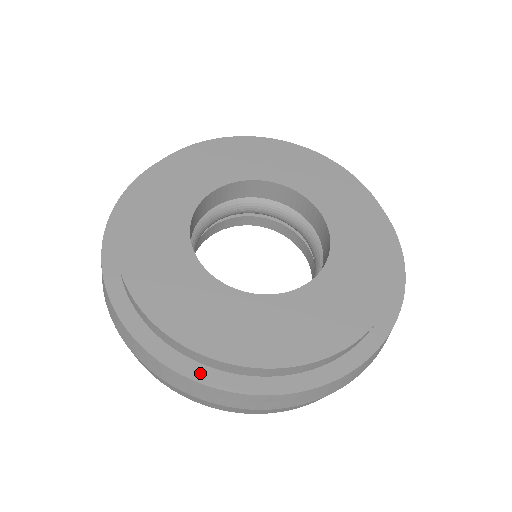
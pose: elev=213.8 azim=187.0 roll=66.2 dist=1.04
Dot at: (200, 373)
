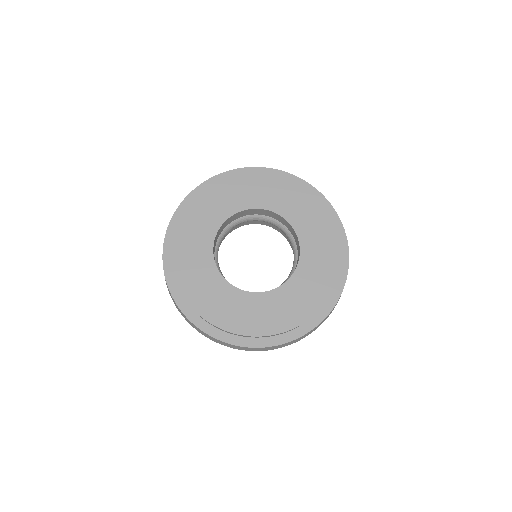
Dot at: (172, 284)
